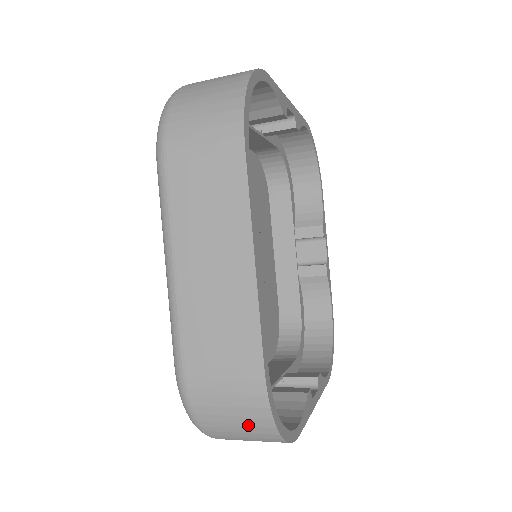
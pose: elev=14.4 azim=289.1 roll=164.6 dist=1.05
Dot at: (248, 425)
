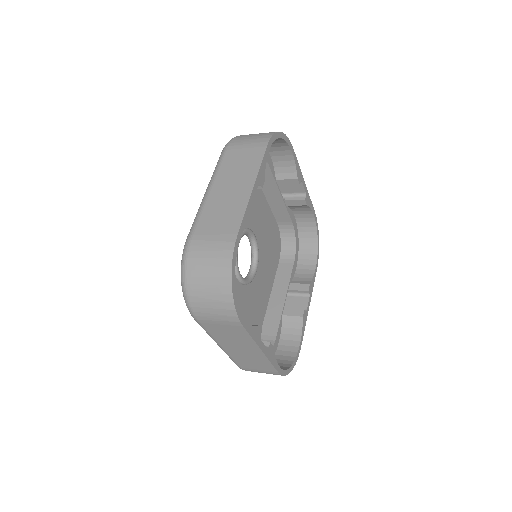
Dot at: (215, 275)
